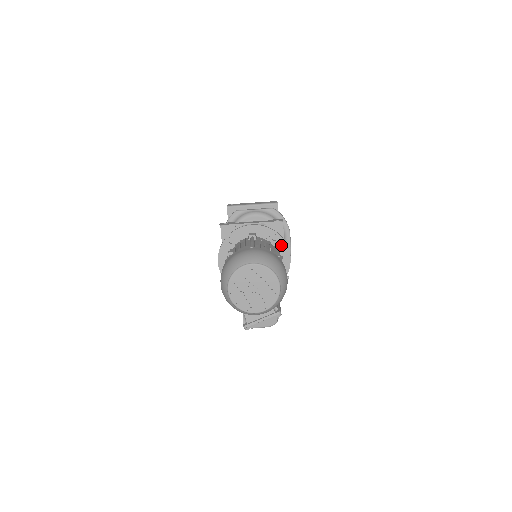
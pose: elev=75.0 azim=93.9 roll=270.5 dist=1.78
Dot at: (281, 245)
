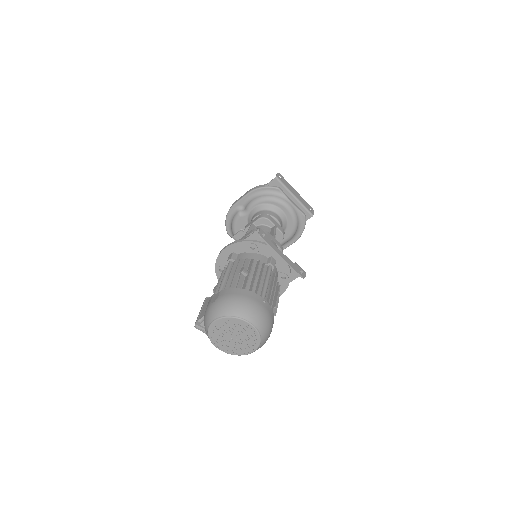
Dot at: (283, 285)
